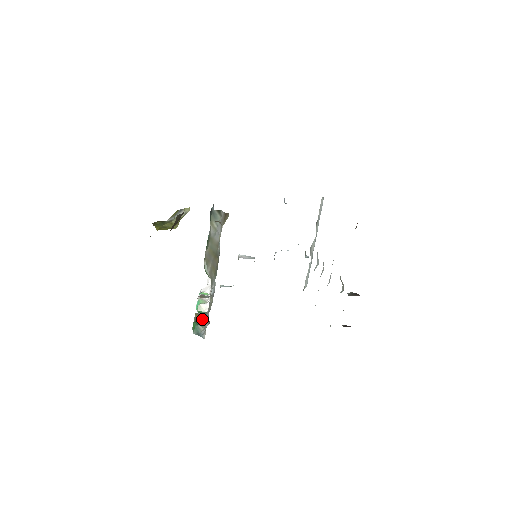
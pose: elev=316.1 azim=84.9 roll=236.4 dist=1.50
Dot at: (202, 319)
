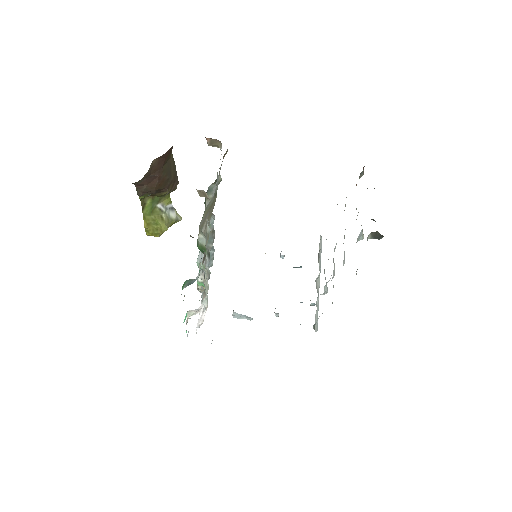
Dot at: occluded
